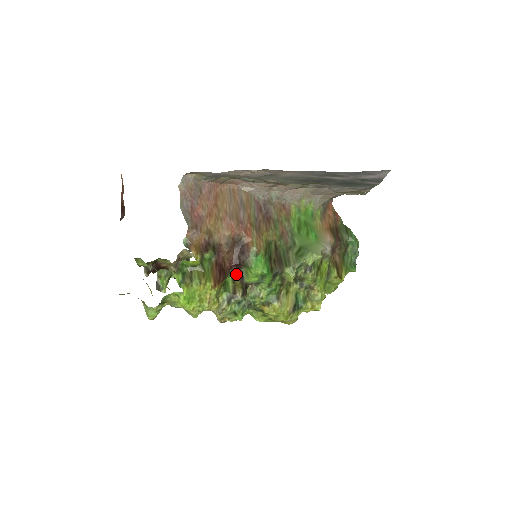
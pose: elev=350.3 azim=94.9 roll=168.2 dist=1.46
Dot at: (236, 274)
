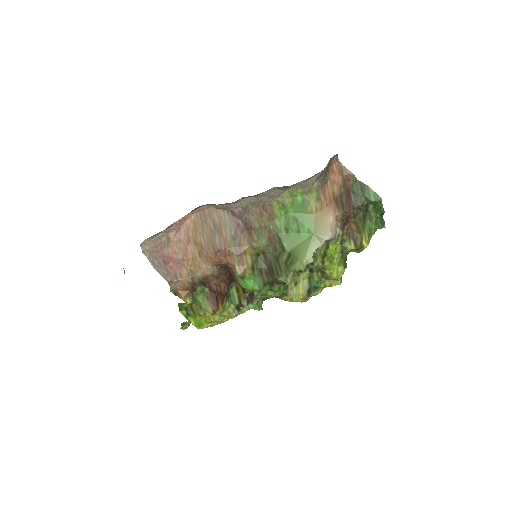
Dot at: (238, 284)
